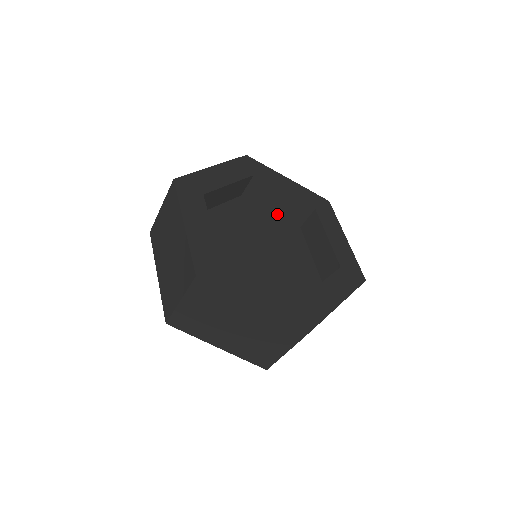
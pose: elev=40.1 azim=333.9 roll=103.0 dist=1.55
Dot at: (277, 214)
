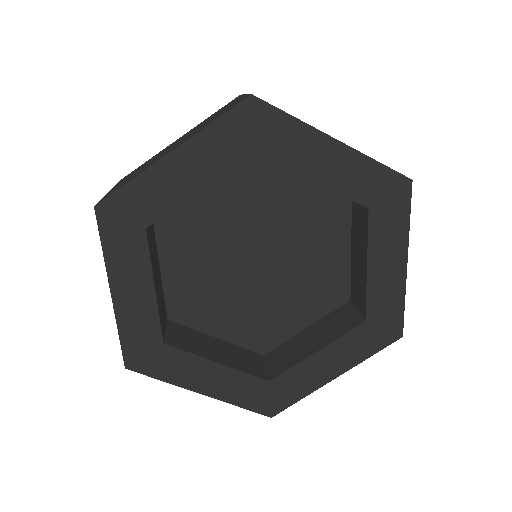
Dot at: occluded
